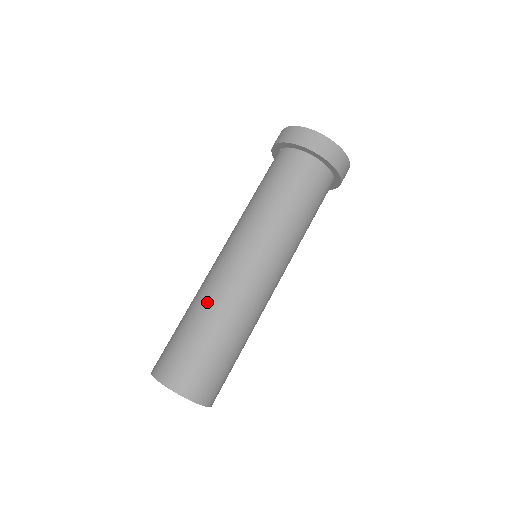
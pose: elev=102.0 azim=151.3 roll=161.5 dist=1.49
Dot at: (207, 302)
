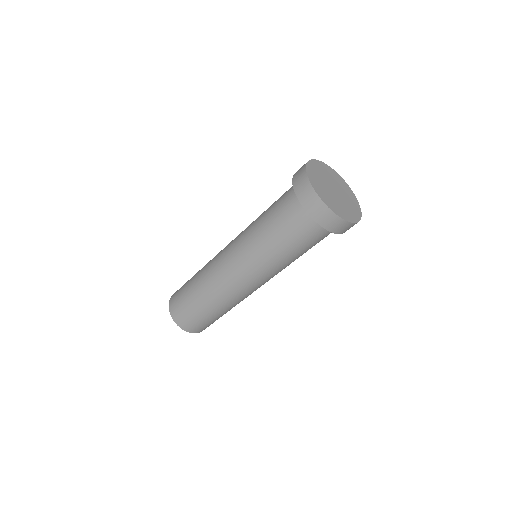
Dot at: (206, 286)
